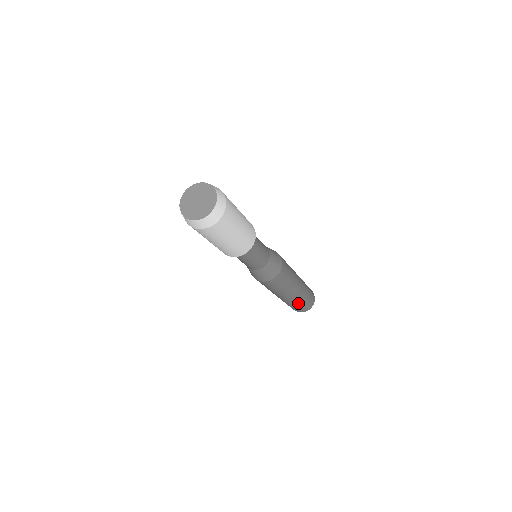
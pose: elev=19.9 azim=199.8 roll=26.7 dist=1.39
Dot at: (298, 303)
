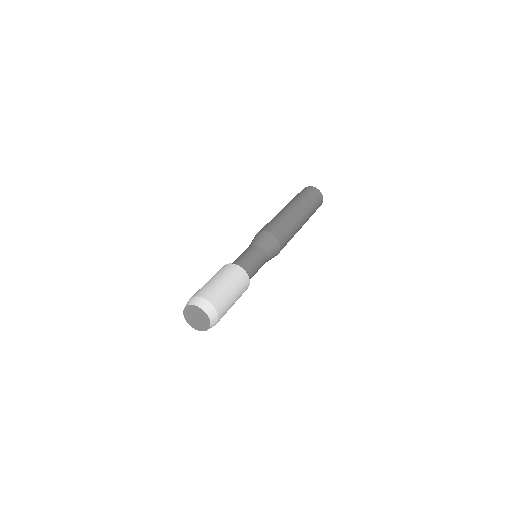
Dot at: occluded
